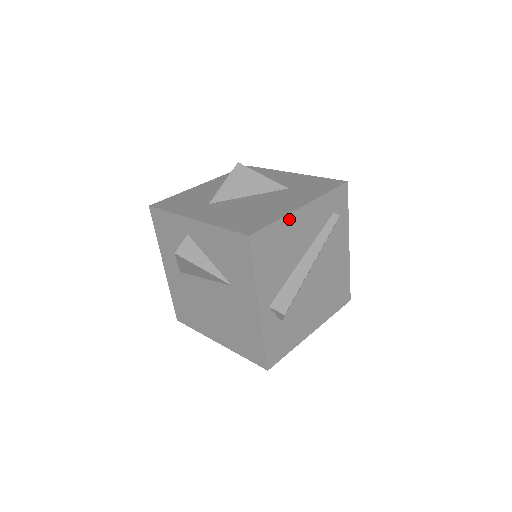
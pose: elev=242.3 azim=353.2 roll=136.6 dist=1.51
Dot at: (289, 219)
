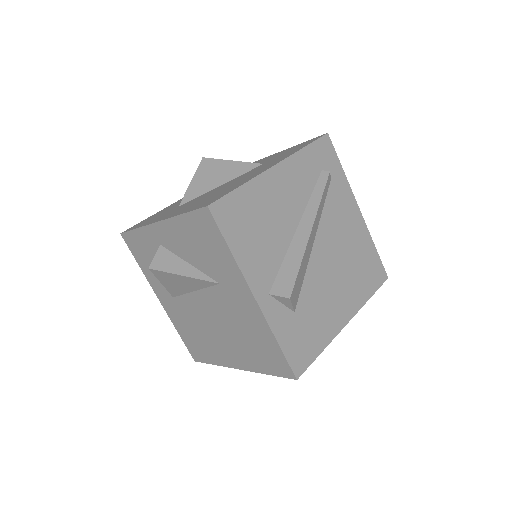
Dot at: (260, 182)
